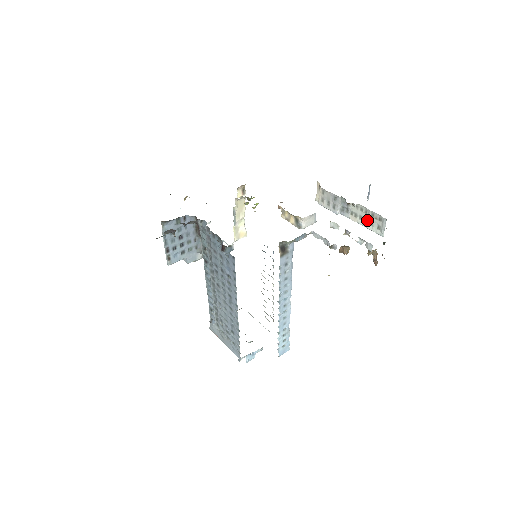
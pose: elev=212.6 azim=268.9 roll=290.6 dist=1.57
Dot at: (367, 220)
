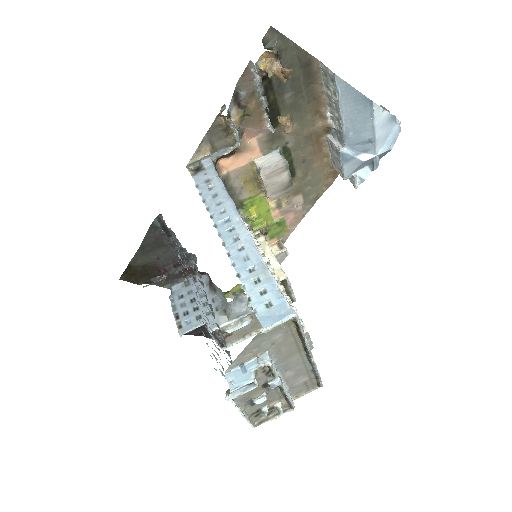
Dot at: (333, 99)
